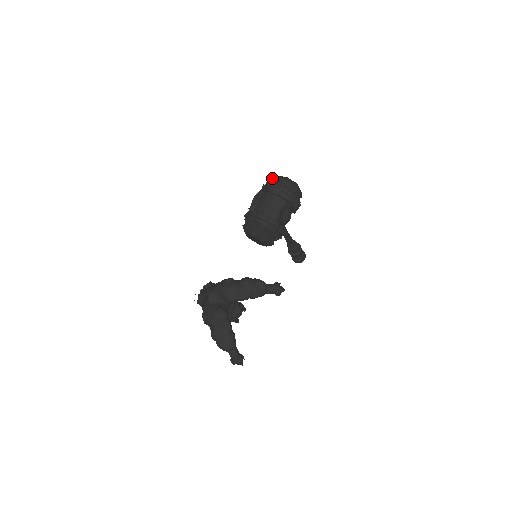
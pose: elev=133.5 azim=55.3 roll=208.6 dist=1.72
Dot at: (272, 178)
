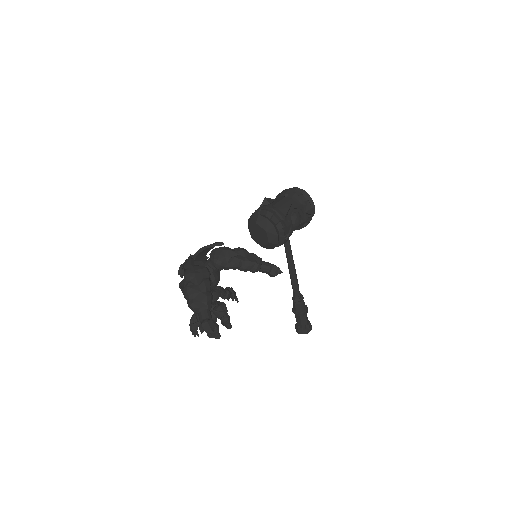
Dot at: occluded
